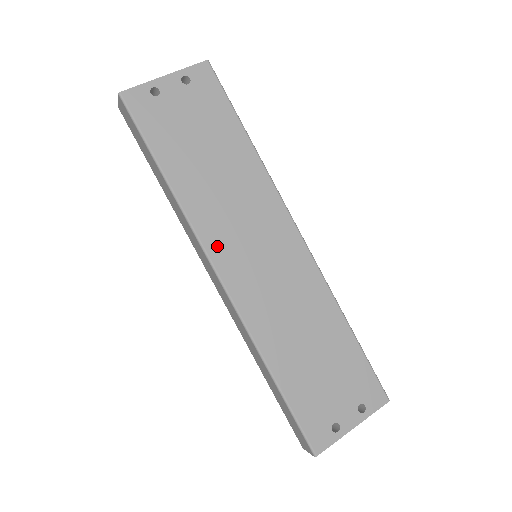
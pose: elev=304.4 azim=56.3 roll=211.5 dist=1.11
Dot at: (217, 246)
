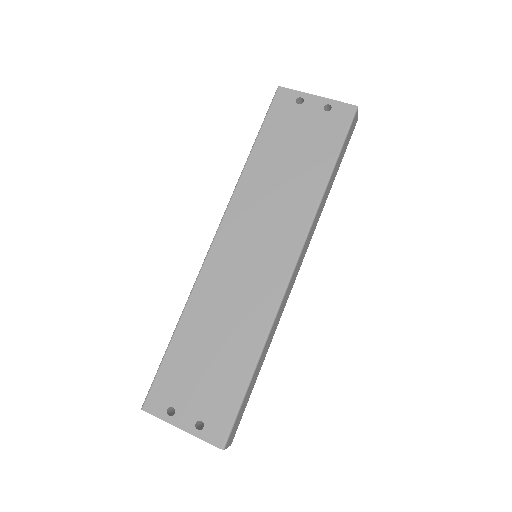
Dot at: (233, 220)
